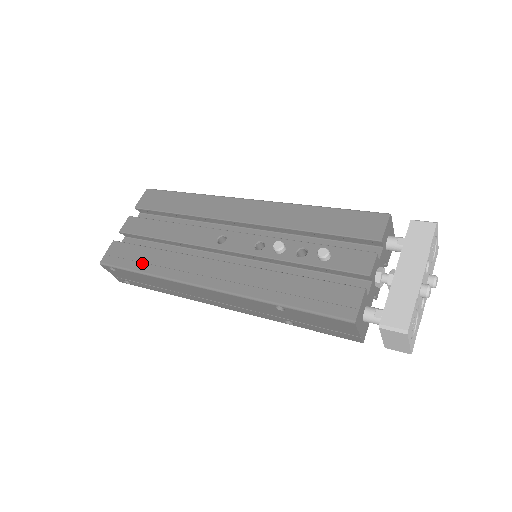
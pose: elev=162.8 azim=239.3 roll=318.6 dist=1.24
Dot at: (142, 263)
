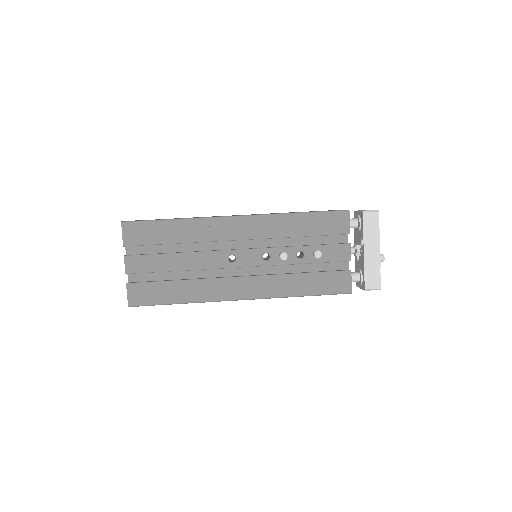
Dot at: (172, 296)
